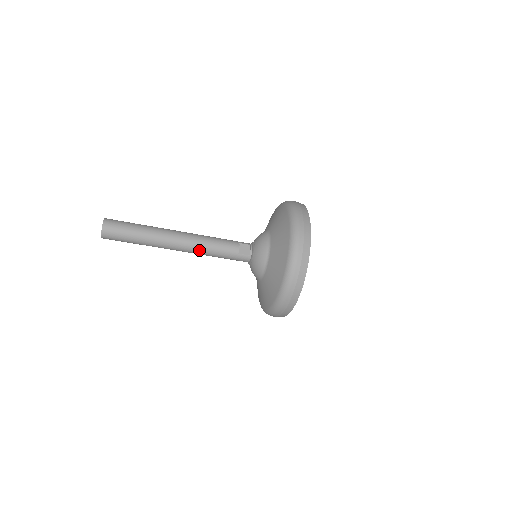
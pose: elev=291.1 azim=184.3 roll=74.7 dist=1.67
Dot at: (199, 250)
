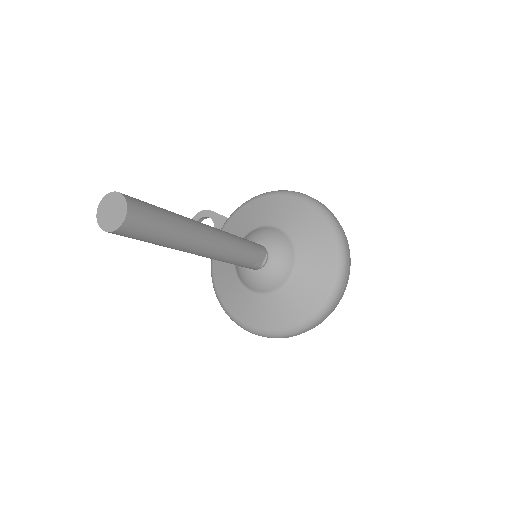
Dot at: (220, 259)
